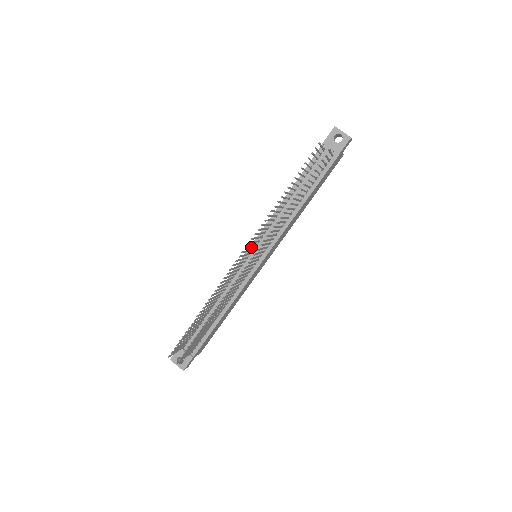
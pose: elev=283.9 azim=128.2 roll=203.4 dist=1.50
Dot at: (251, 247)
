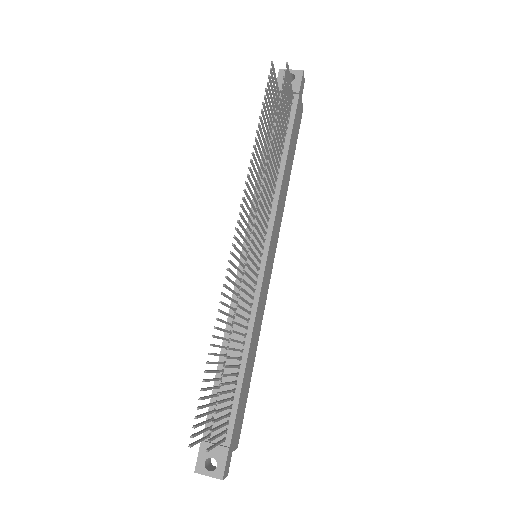
Dot at: (244, 244)
